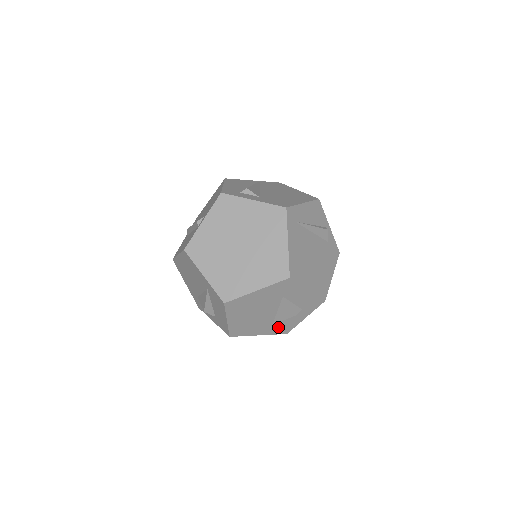
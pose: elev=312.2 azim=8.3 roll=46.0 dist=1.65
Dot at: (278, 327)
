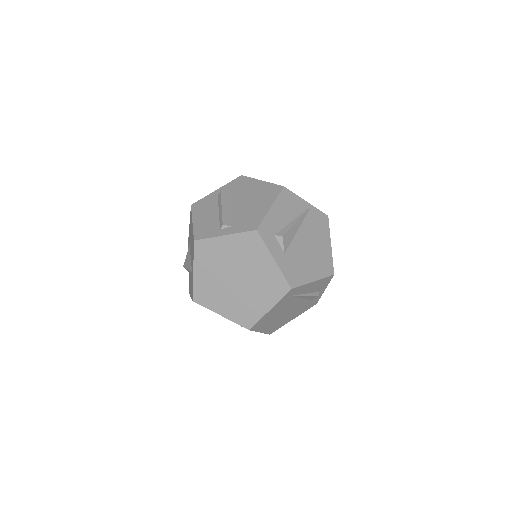
Dot at: occluded
